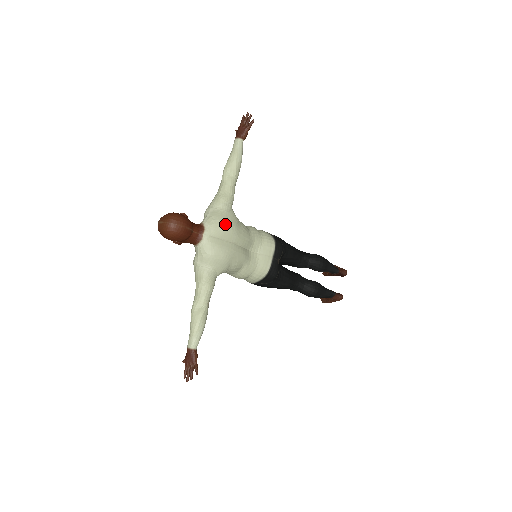
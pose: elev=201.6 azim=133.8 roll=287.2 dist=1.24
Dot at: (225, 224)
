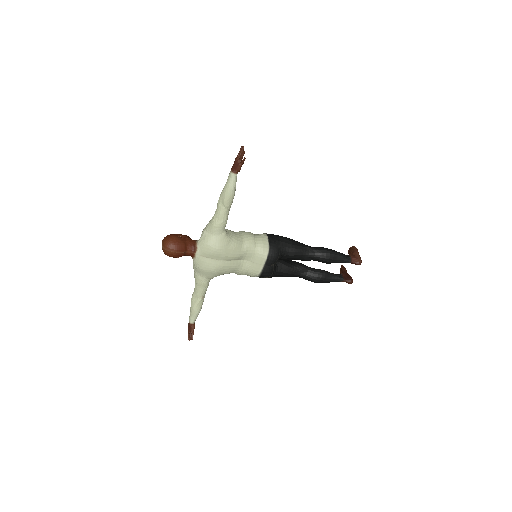
Dot at: (213, 248)
